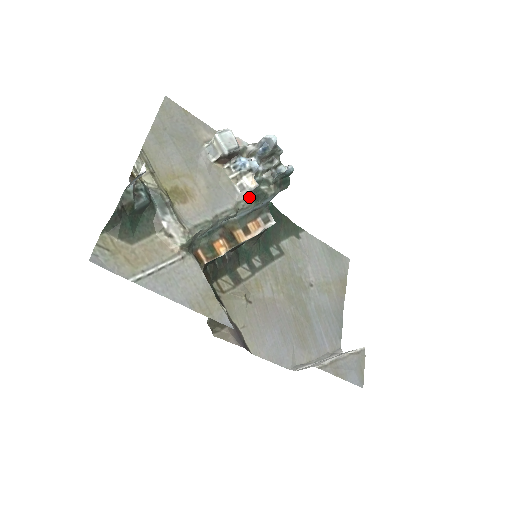
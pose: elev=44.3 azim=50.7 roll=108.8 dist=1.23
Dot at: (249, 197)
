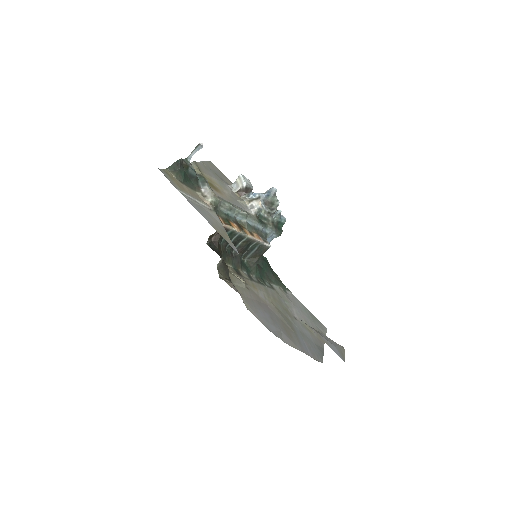
Dot at: (256, 216)
